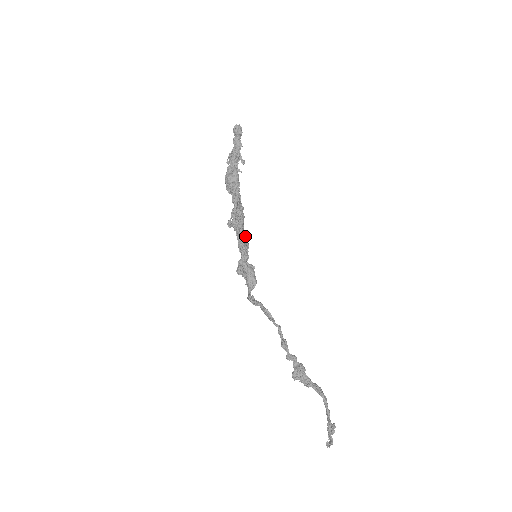
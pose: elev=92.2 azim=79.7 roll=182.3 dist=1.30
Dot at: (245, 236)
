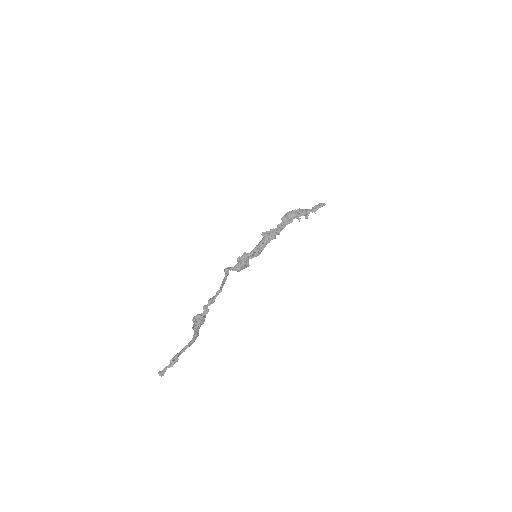
Dot at: occluded
